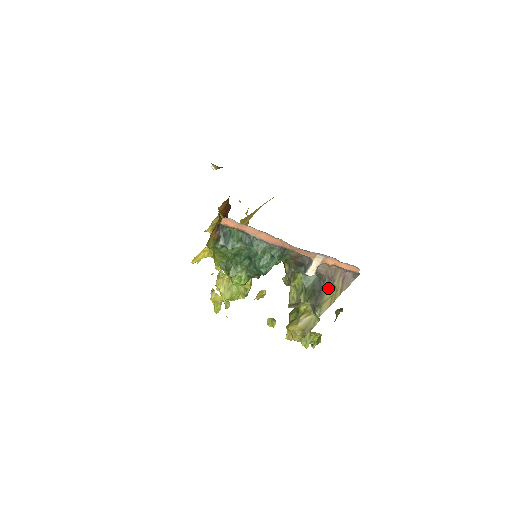
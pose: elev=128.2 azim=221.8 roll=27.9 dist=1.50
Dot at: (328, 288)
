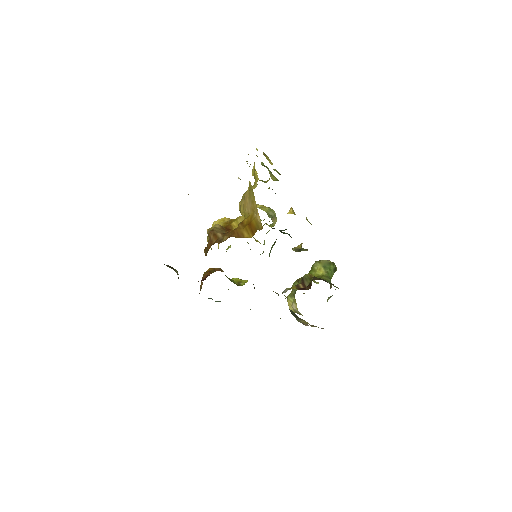
Dot at: occluded
